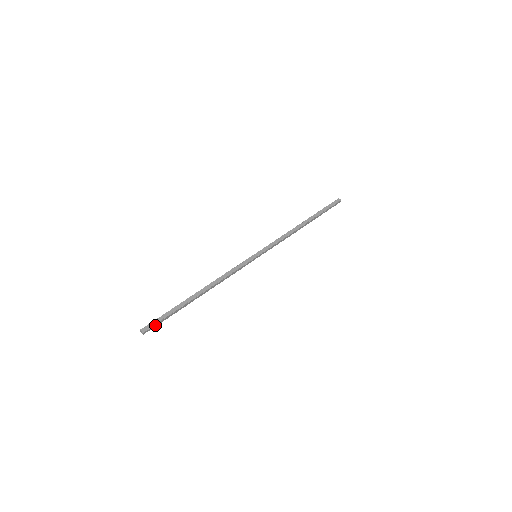
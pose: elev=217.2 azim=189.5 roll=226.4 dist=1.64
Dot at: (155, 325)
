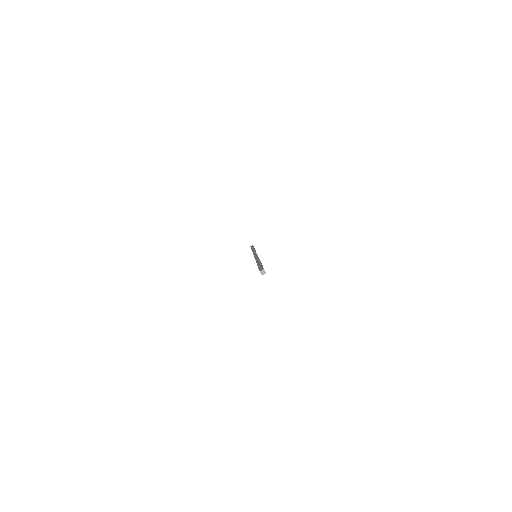
Dot at: occluded
